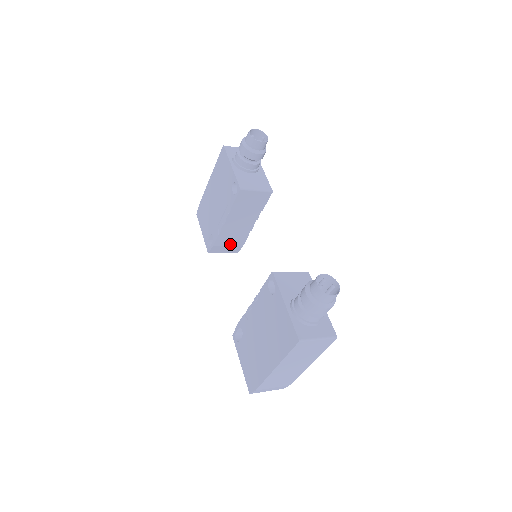
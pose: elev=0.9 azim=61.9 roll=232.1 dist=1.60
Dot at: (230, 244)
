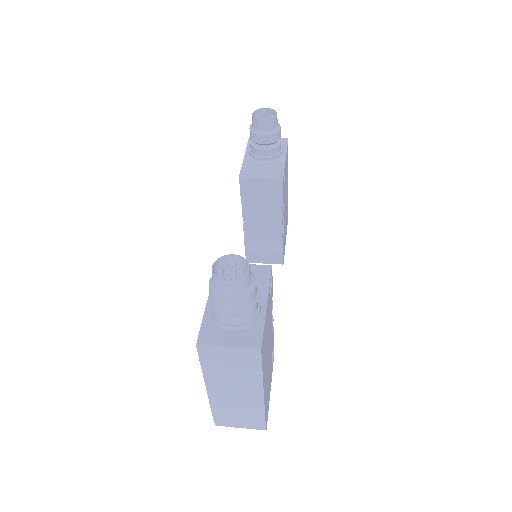
Dot at: (265, 251)
